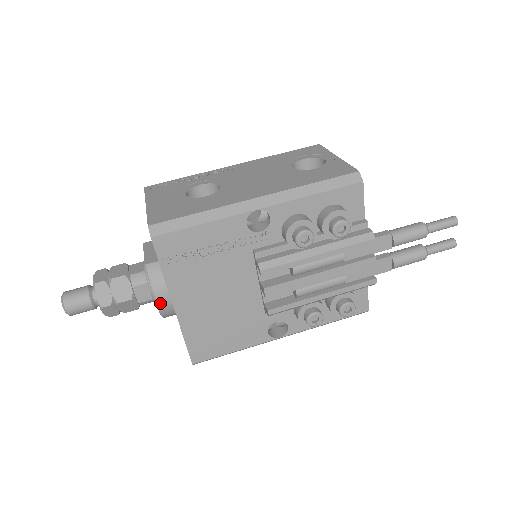
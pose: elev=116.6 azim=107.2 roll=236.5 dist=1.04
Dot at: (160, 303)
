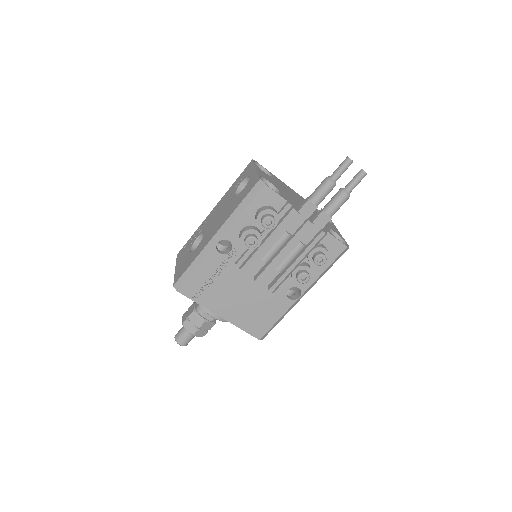
Dot at: (216, 317)
